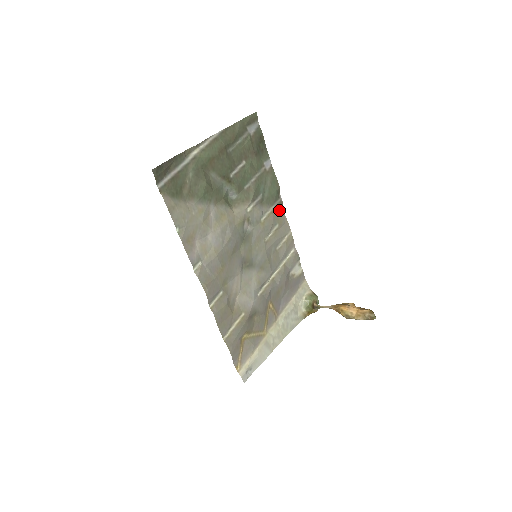
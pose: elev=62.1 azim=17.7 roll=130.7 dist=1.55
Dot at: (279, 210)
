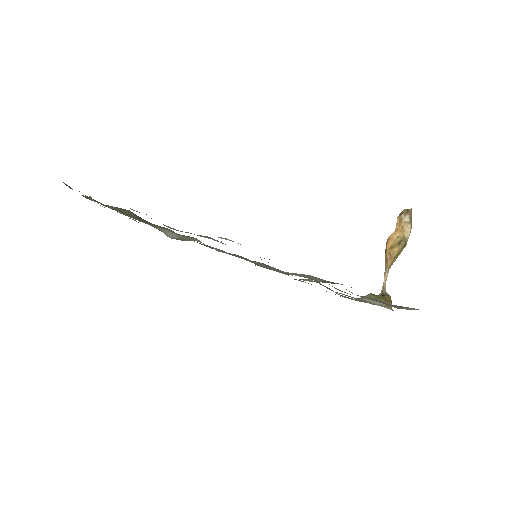
Dot at: occluded
